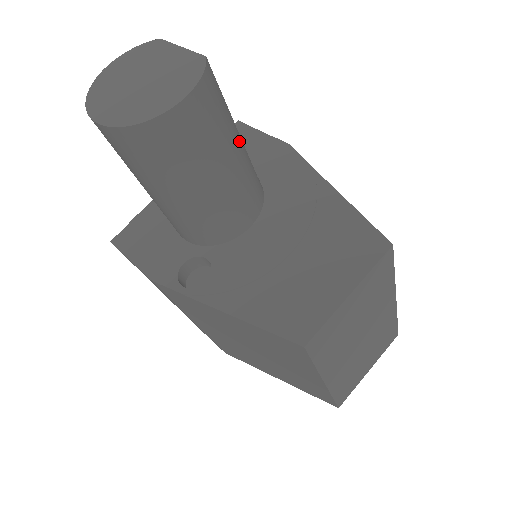
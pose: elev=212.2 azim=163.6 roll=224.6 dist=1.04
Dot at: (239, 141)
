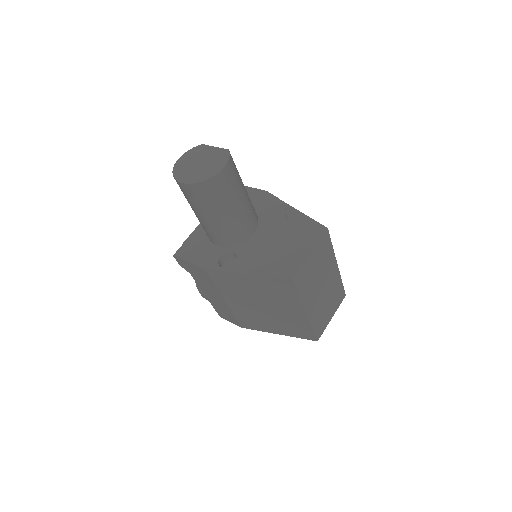
Dot at: (244, 188)
